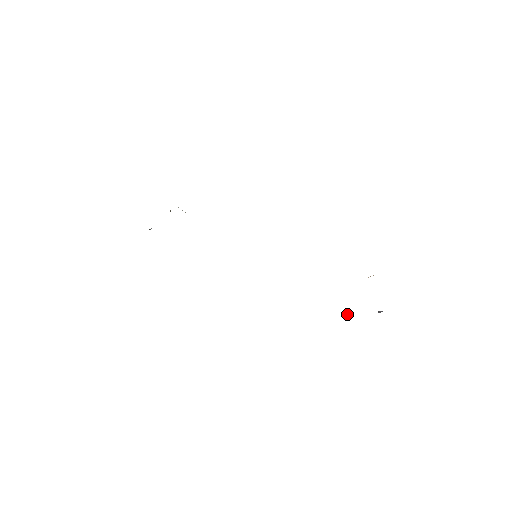
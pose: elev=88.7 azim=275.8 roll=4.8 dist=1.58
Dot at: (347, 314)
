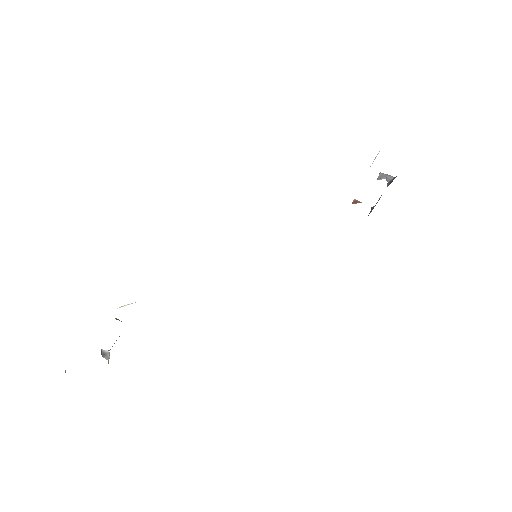
Dot at: occluded
